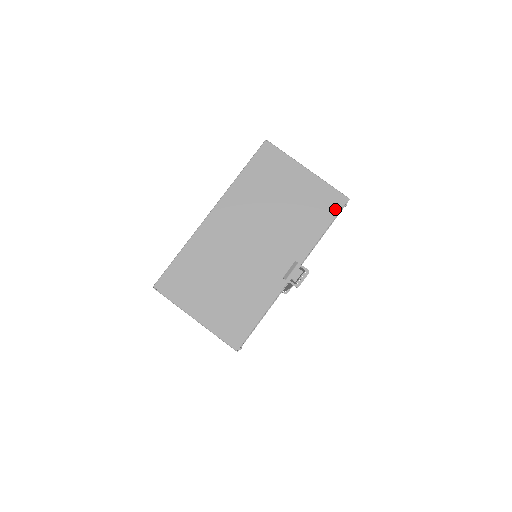
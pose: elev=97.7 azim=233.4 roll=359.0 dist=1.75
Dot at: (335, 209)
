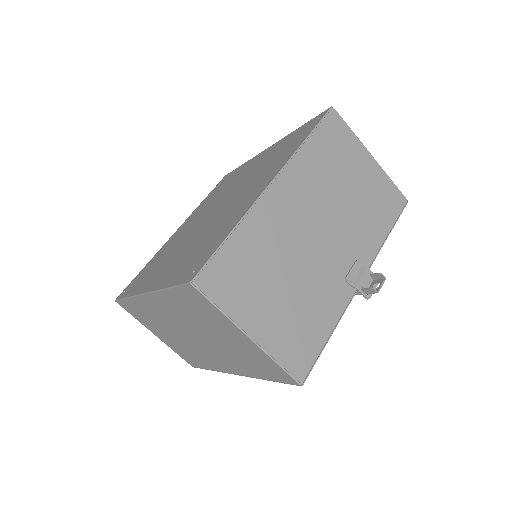
Dot at: (397, 209)
